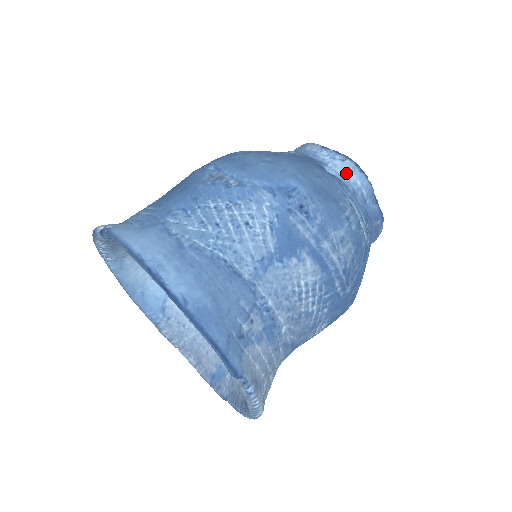
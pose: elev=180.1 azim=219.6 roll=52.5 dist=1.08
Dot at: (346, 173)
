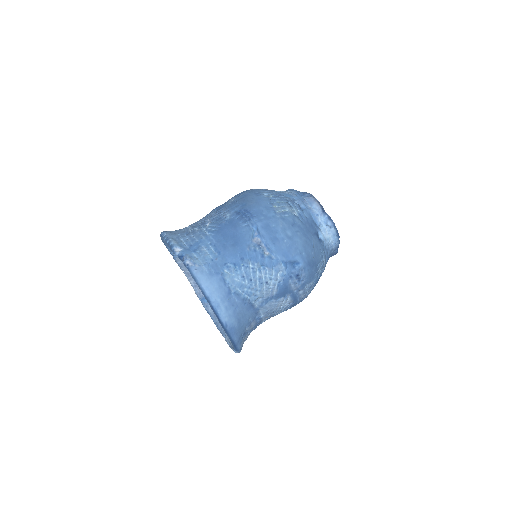
Dot at: (329, 237)
